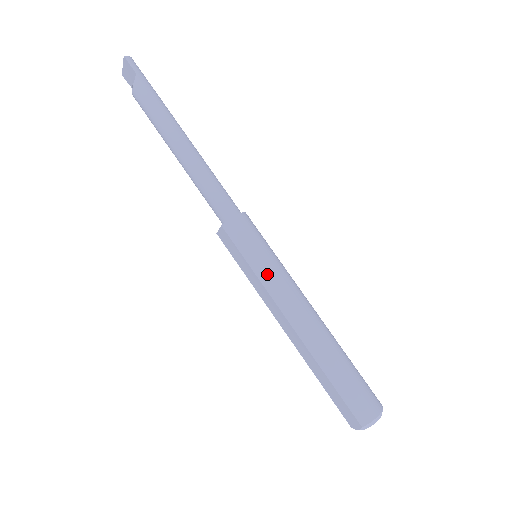
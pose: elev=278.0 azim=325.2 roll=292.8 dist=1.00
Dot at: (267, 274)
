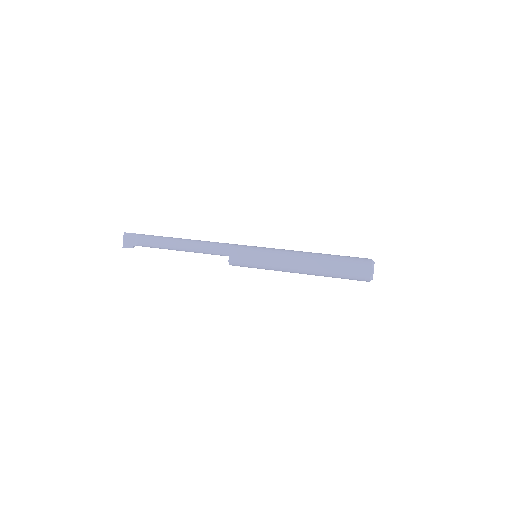
Dot at: (269, 249)
